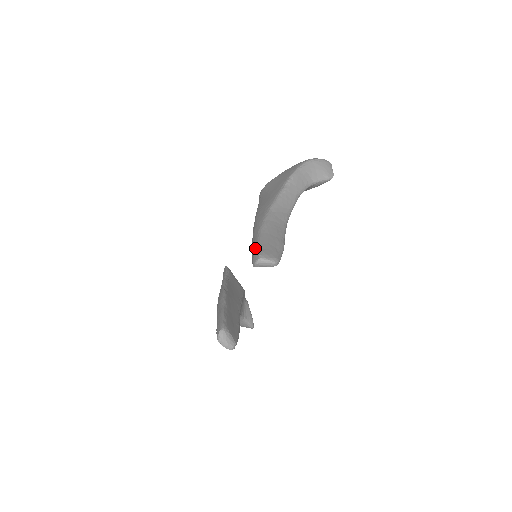
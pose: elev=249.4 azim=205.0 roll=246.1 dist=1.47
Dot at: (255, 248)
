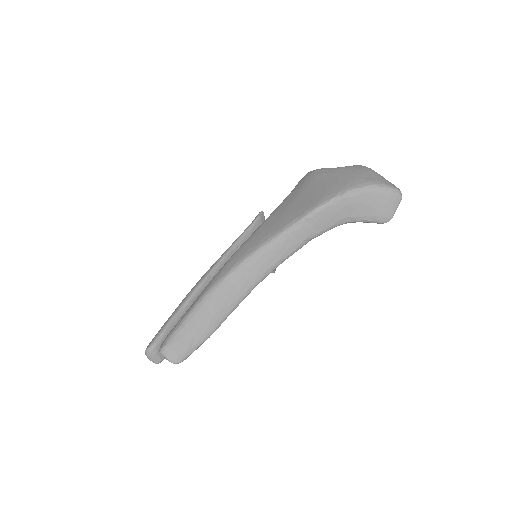
Dot at: (176, 325)
